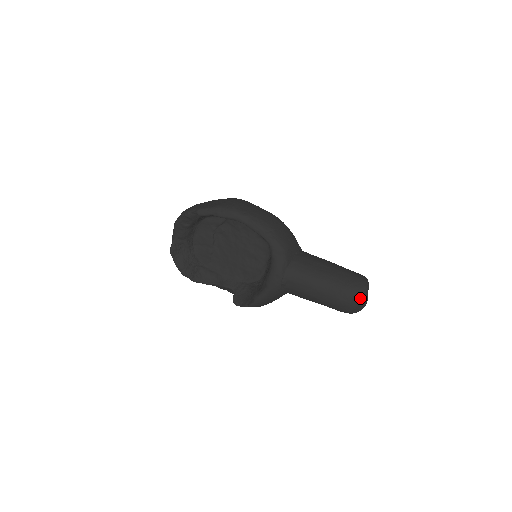
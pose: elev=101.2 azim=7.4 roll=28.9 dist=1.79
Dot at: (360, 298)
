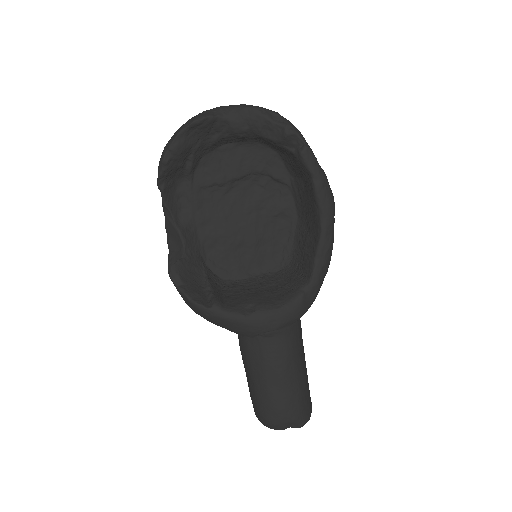
Dot at: (295, 425)
